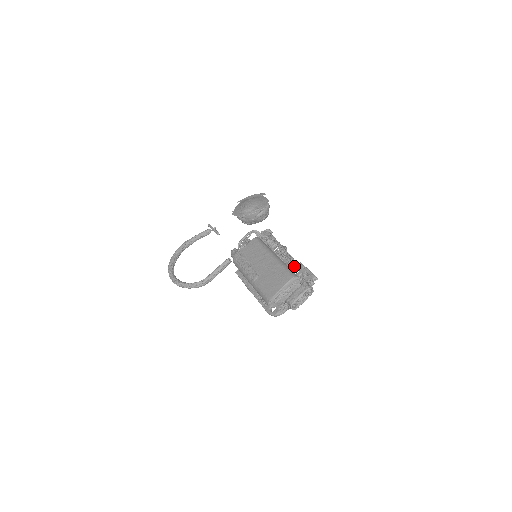
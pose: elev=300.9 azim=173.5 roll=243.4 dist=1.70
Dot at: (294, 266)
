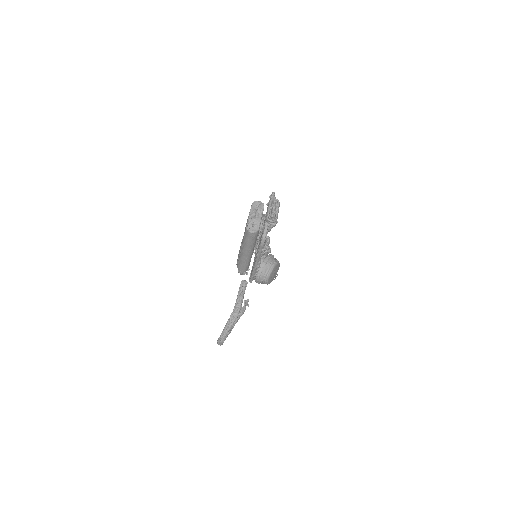
Dot at: occluded
